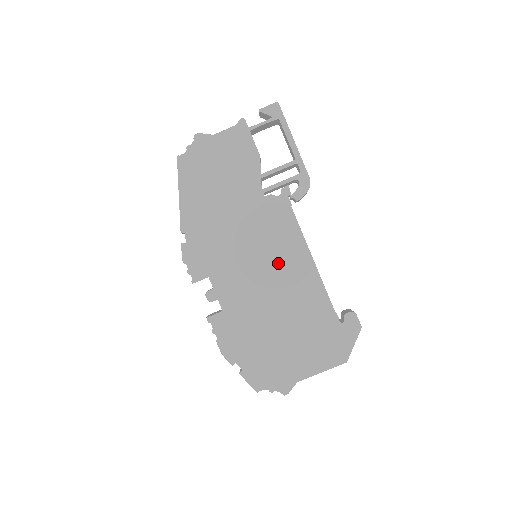
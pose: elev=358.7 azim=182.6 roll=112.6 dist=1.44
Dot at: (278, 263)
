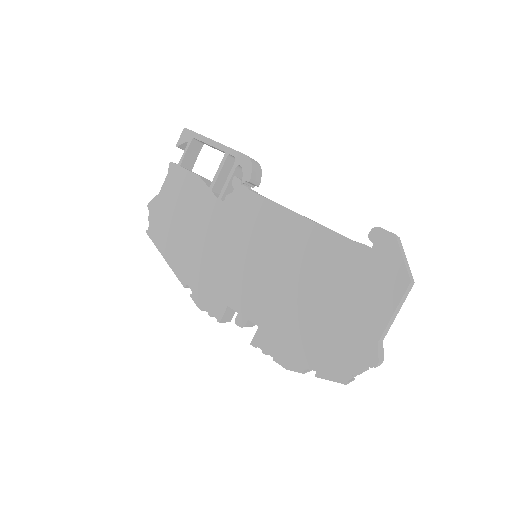
Dot at: (273, 244)
